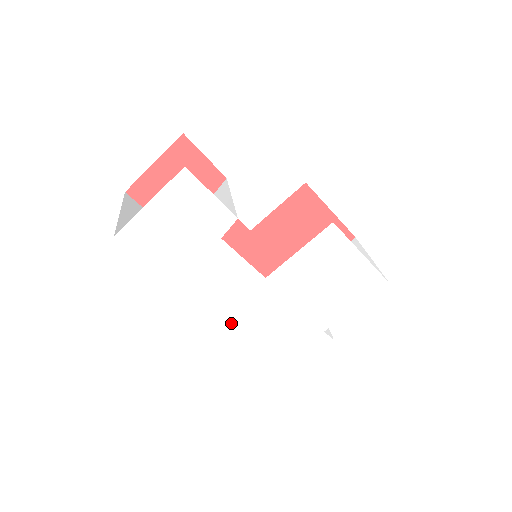
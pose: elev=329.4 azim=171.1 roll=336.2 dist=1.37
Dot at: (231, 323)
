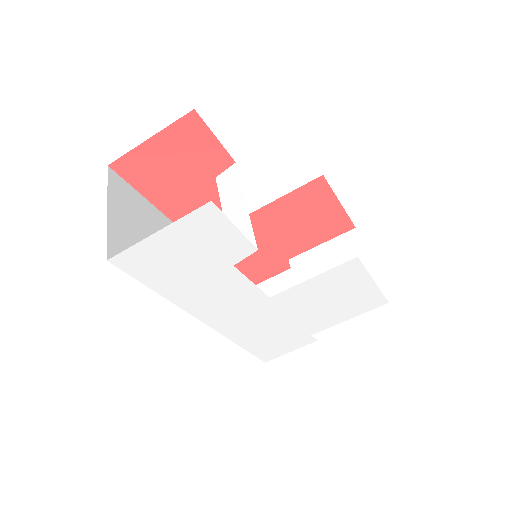
Dot at: (222, 329)
